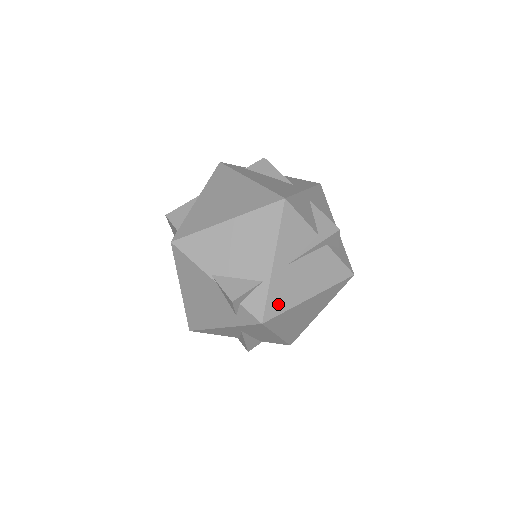
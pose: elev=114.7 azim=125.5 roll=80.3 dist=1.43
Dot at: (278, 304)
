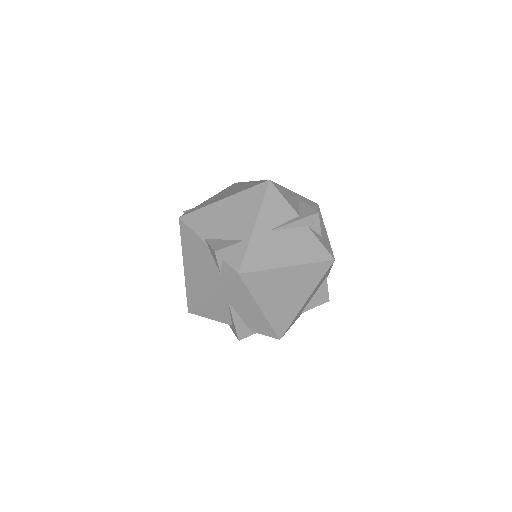
Dot at: (256, 262)
